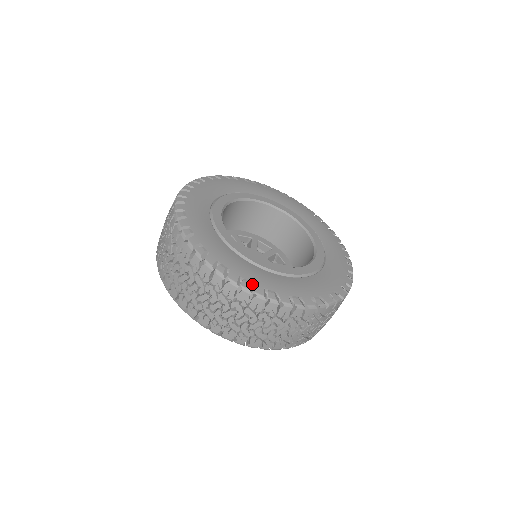
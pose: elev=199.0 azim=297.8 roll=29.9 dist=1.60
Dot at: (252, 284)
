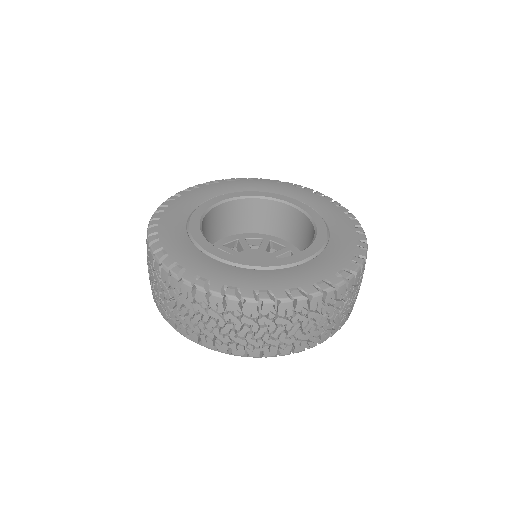
Dot at: (210, 282)
